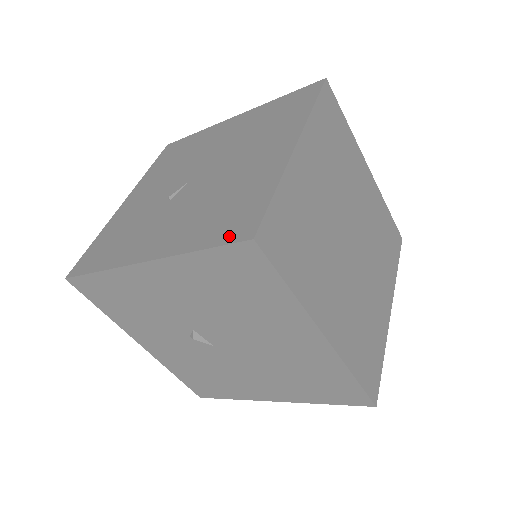
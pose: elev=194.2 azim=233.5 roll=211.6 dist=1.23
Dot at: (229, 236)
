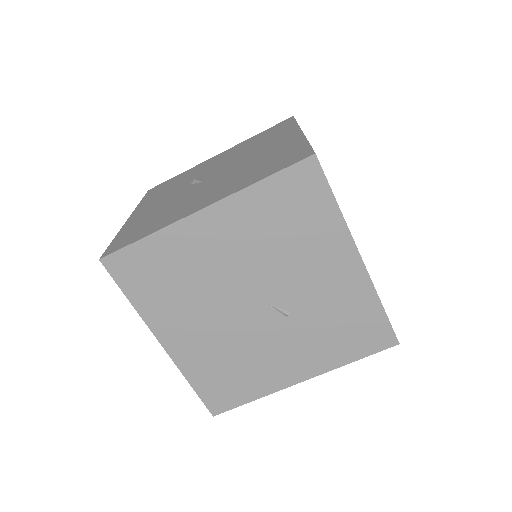
Dot at: occluded
